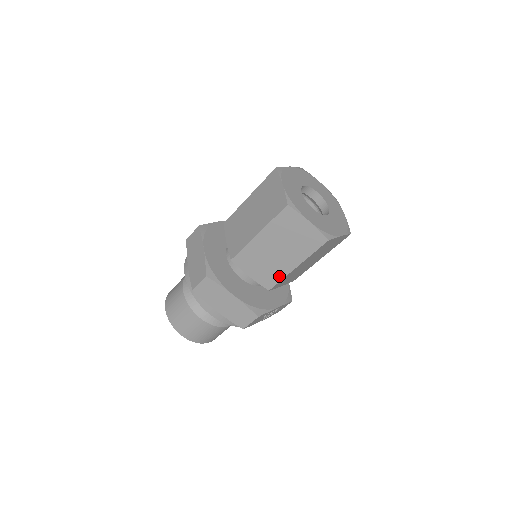
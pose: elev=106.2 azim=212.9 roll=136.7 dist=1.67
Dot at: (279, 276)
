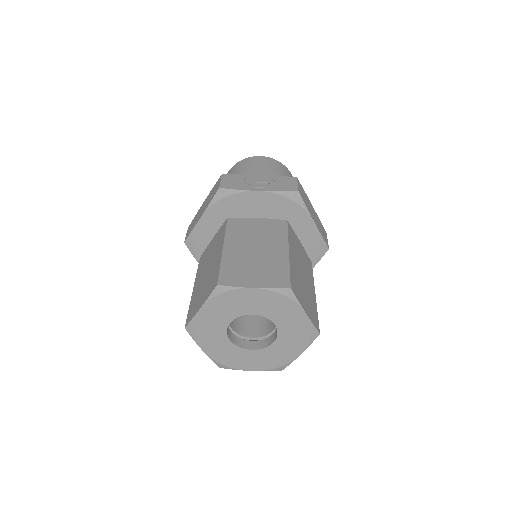
Dot at: occluded
